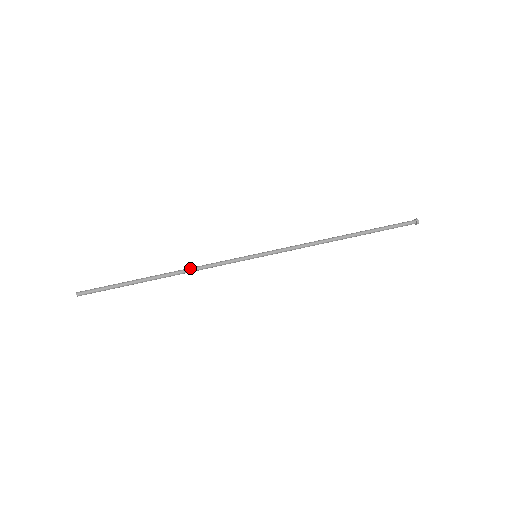
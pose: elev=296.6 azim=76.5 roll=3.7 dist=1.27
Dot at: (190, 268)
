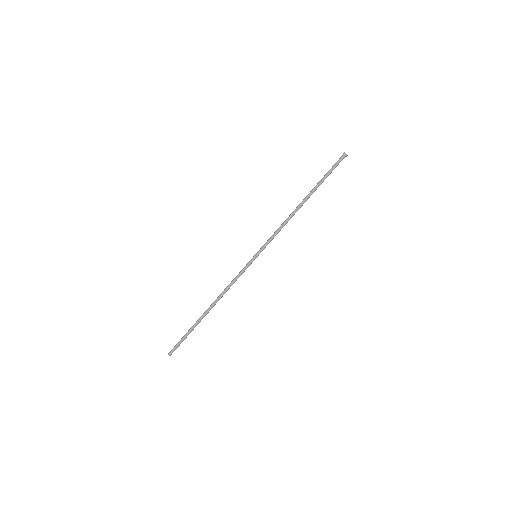
Dot at: (222, 293)
